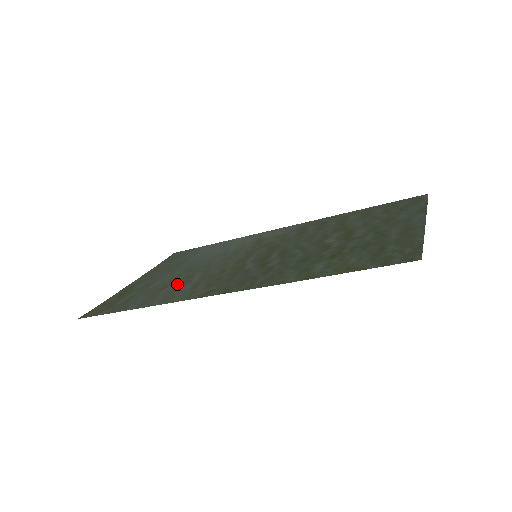
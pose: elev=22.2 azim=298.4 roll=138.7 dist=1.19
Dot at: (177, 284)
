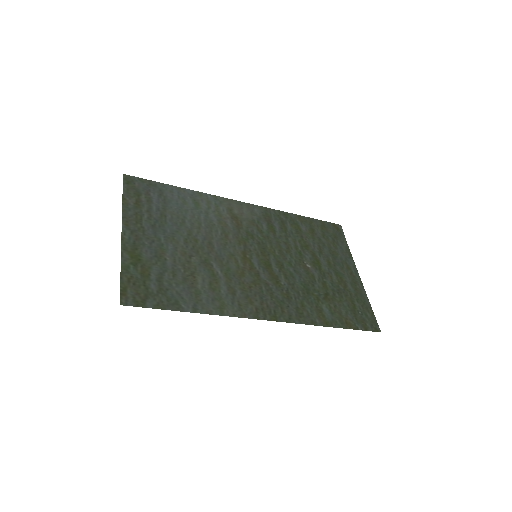
Dot at: (205, 276)
